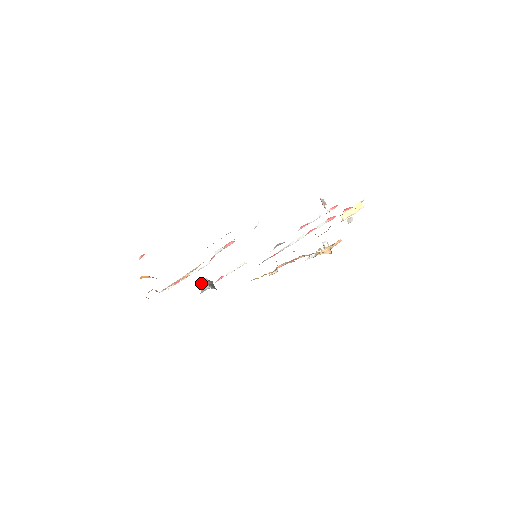
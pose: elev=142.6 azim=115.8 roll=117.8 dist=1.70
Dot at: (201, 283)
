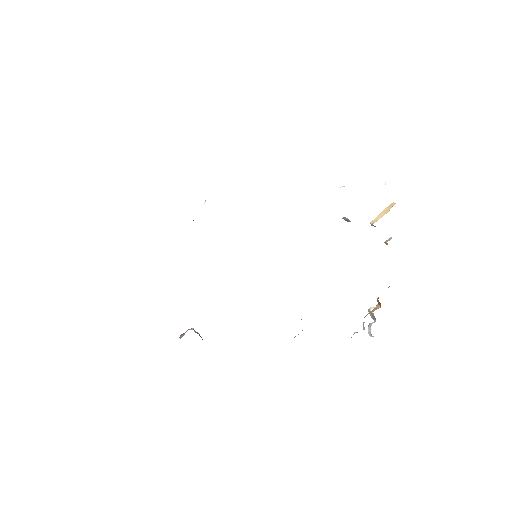
Dot at: (183, 333)
